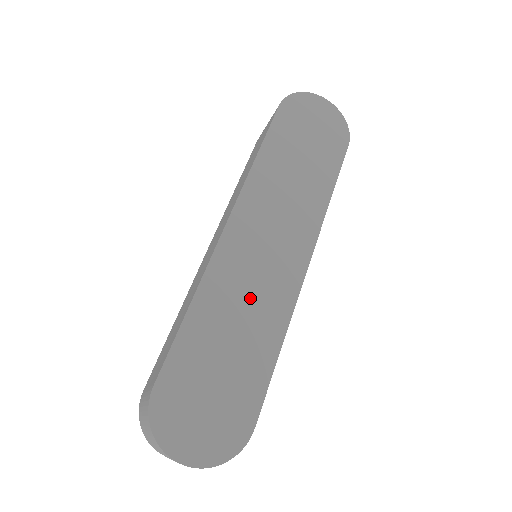
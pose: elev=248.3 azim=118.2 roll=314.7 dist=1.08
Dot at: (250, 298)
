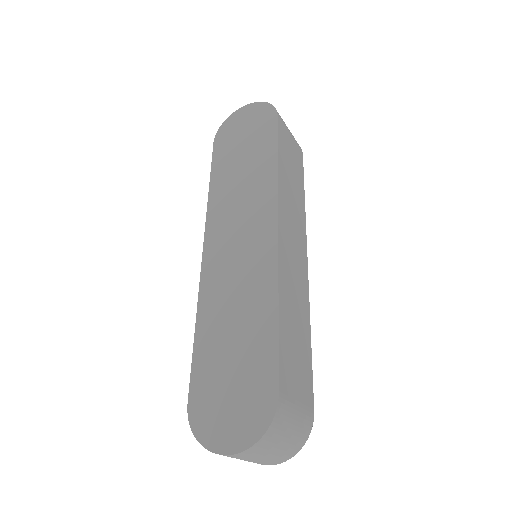
Dot at: (238, 290)
